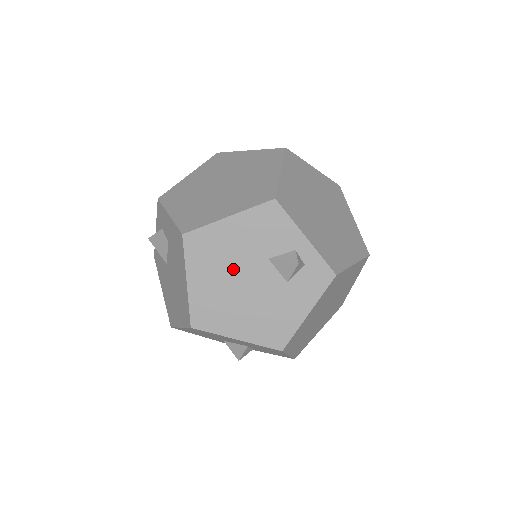
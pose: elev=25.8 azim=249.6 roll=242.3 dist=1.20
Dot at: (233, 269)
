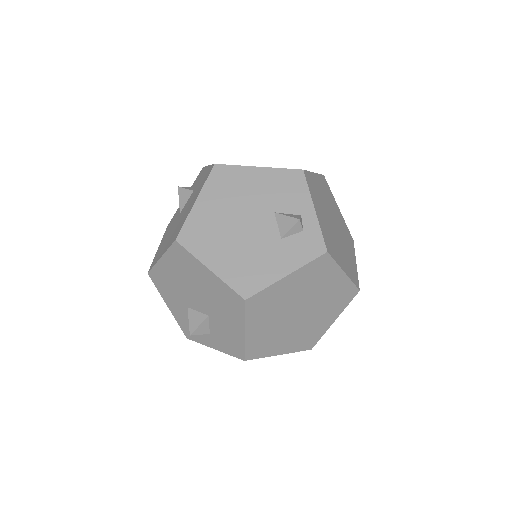
Dot at: (240, 208)
